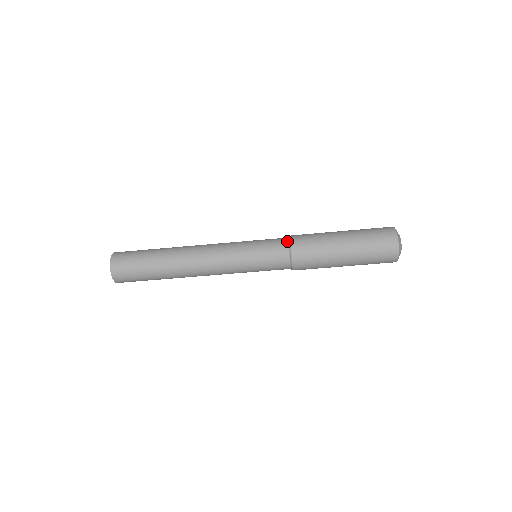
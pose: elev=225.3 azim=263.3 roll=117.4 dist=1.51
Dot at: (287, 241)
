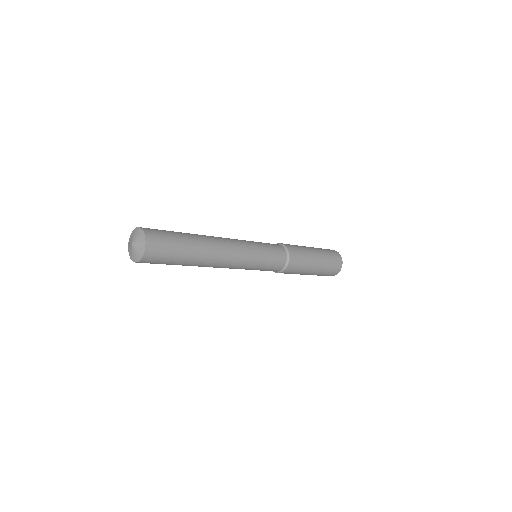
Dot at: (286, 262)
